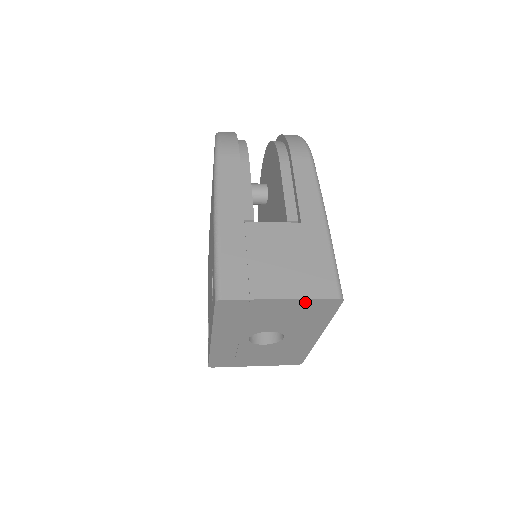
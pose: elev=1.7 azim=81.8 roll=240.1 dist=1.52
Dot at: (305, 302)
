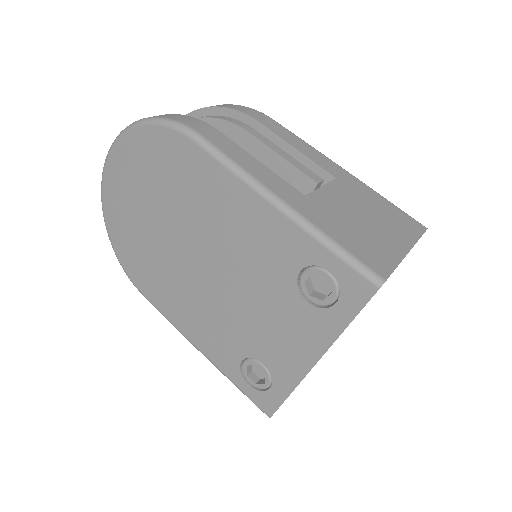
Dot at: occluded
